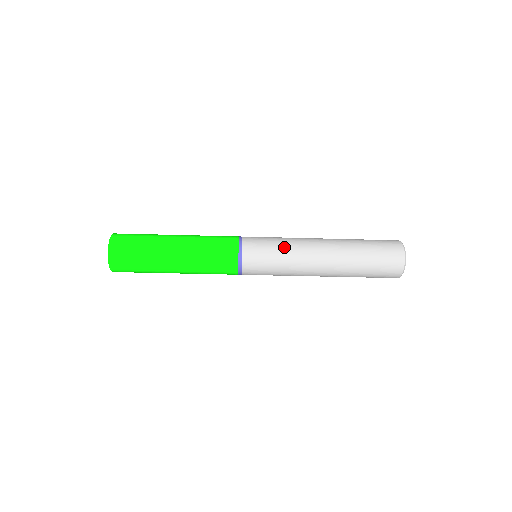
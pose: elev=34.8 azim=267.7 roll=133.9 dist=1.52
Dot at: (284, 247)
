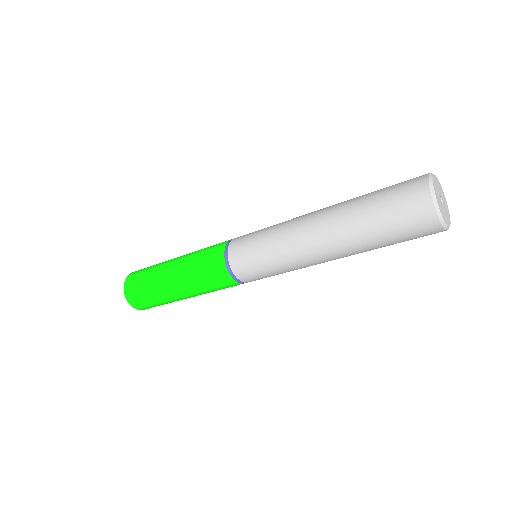
Dot at: (273, 226)
